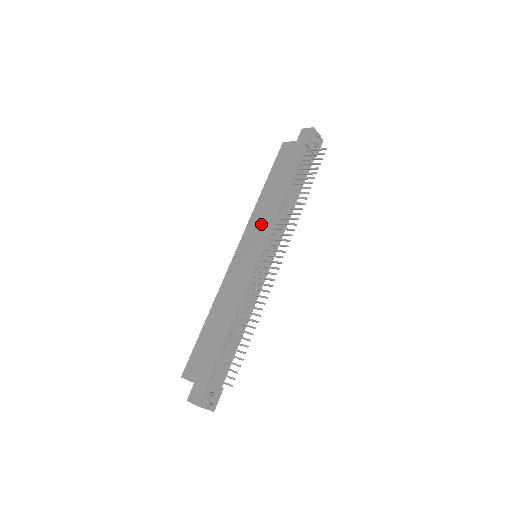
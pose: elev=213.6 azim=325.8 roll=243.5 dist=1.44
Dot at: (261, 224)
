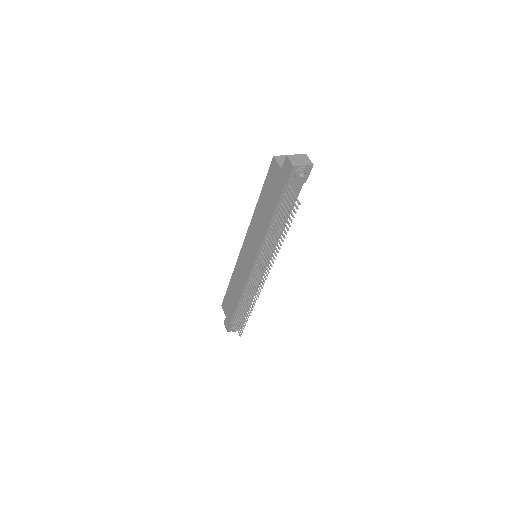
Dot at: (254, 240)
